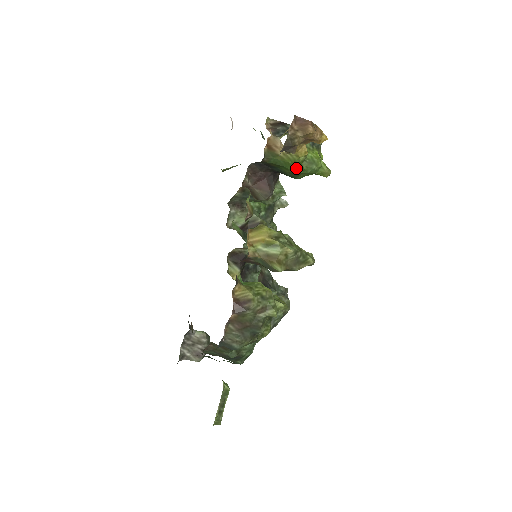
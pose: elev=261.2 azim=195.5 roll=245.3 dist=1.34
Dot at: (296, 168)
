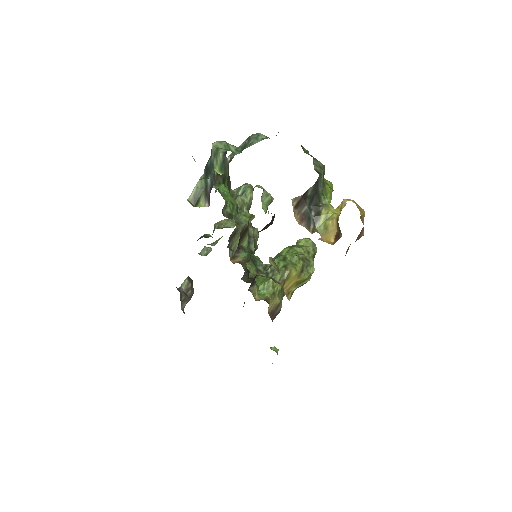
Dot at: occluded
